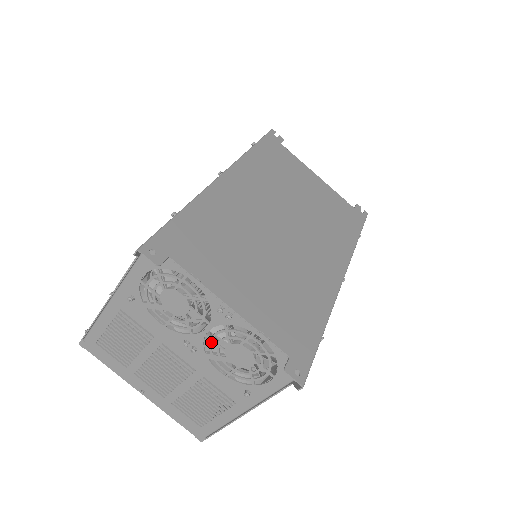
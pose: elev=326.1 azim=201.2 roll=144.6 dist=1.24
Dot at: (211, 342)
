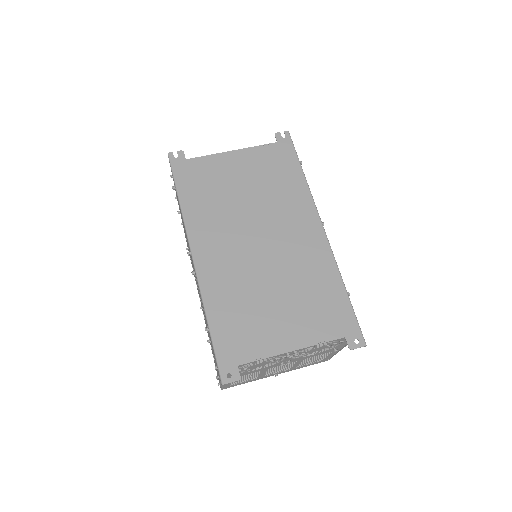
Dot at: occluded
